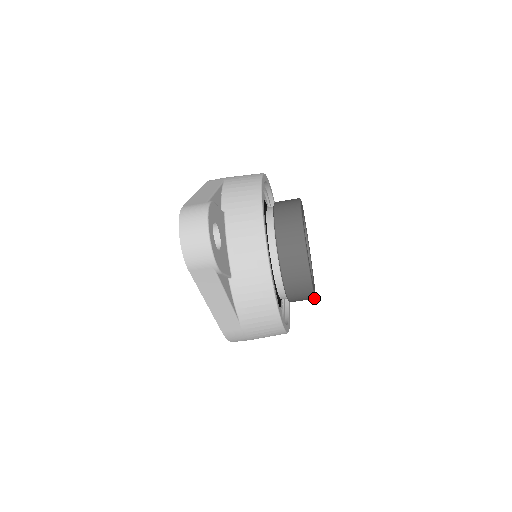
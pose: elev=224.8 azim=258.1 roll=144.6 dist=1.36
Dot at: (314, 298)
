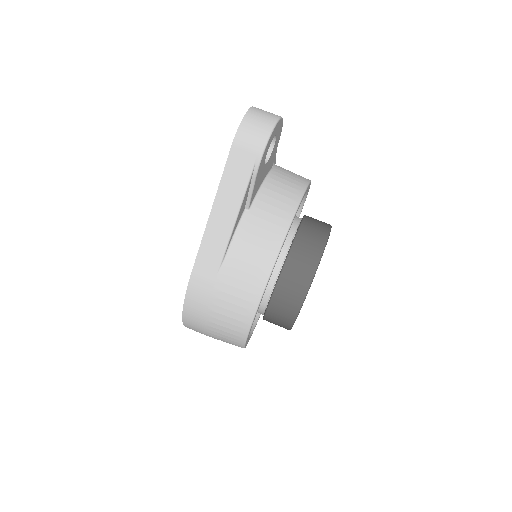
Dot at: (295, 318)
